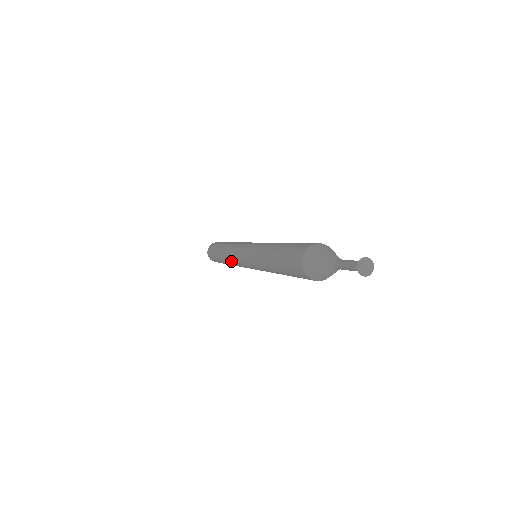
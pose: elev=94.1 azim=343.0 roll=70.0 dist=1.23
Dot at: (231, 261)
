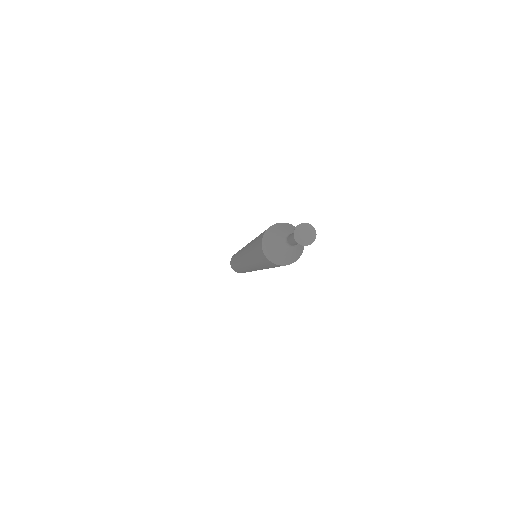
Dot at: occluded
